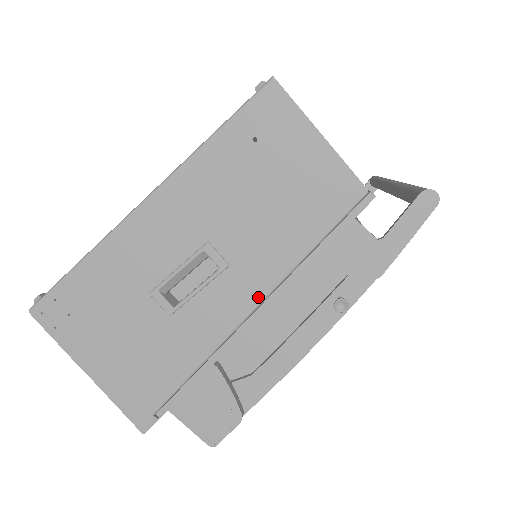
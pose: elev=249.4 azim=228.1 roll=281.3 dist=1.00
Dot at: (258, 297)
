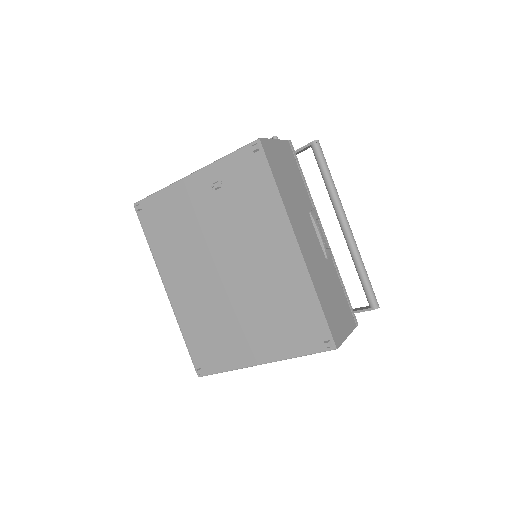
Dot at: occluded
